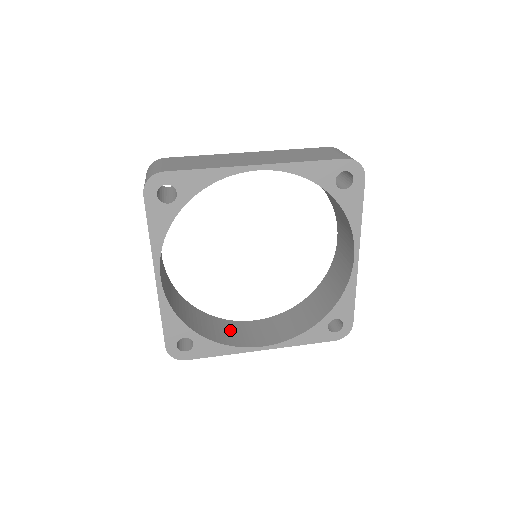
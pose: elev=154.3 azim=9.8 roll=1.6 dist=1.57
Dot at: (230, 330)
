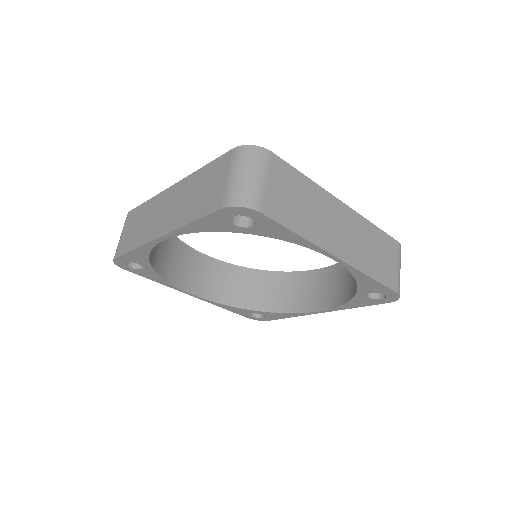
Dot at: (297, 288)
